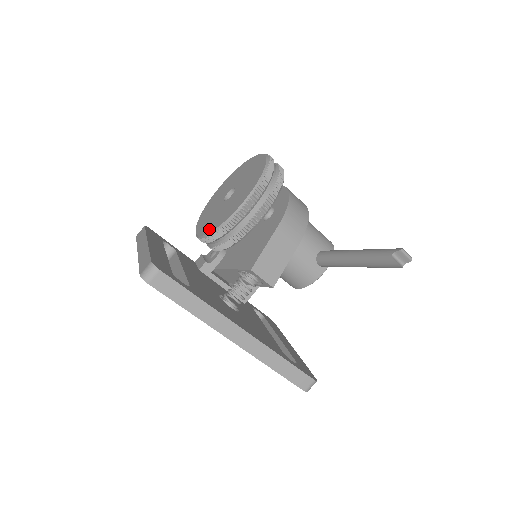
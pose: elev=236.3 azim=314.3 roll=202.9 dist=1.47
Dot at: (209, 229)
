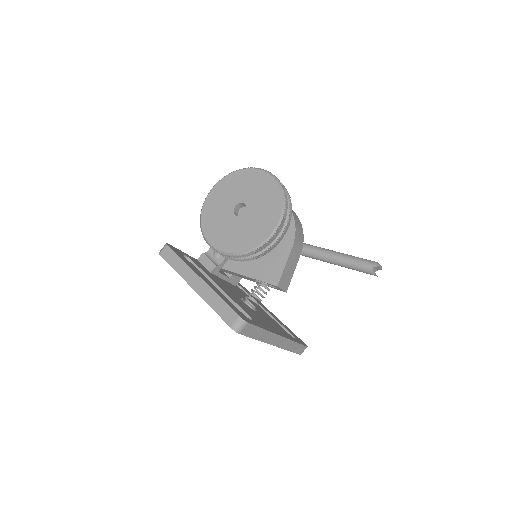
Dot at: (232, 248)
